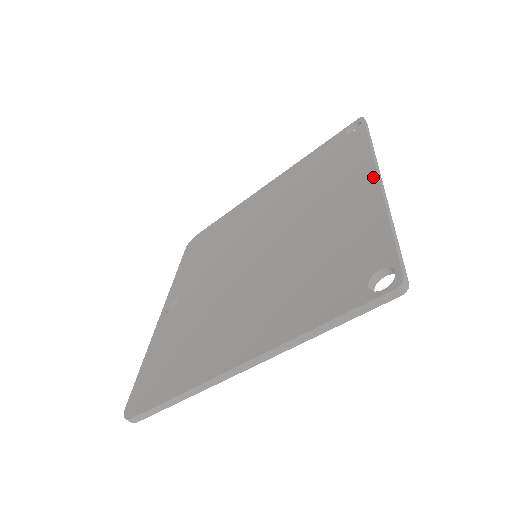
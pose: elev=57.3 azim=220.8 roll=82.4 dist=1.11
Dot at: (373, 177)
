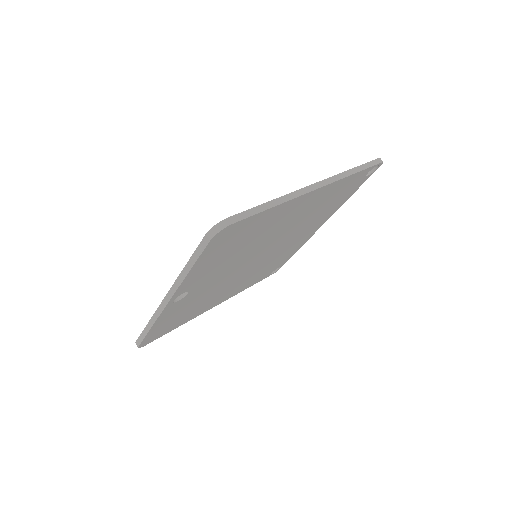
Dot at: occluded
